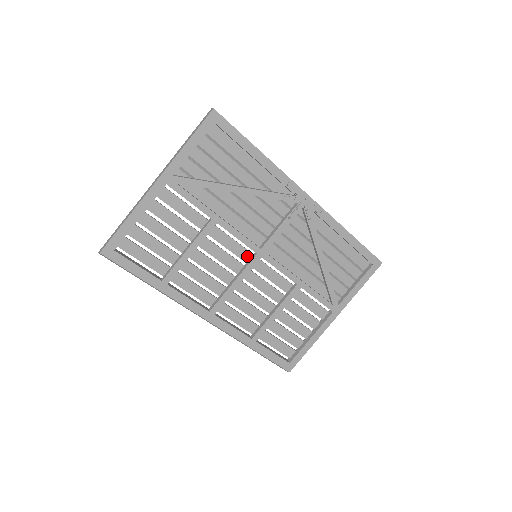
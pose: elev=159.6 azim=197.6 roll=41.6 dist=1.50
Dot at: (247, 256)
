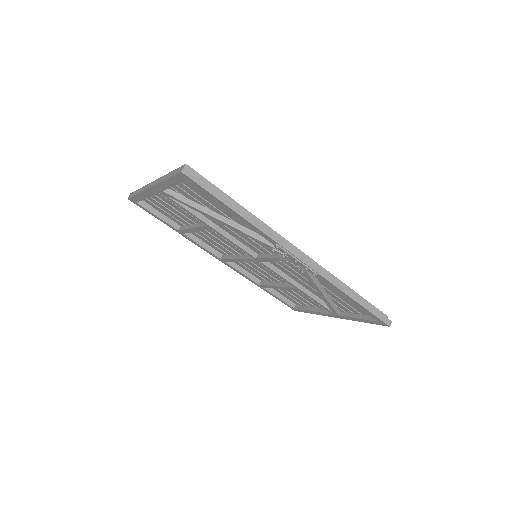
Dot at: occluded
